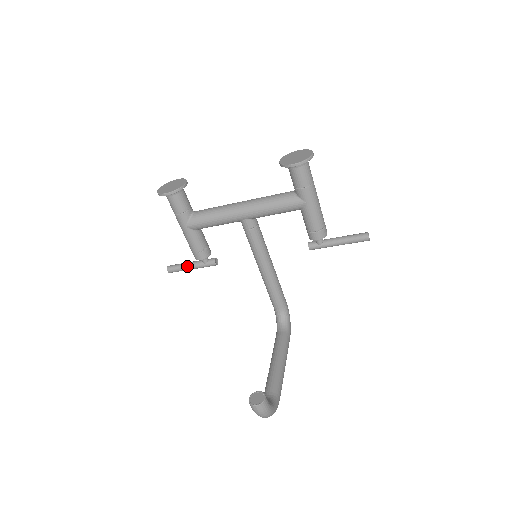
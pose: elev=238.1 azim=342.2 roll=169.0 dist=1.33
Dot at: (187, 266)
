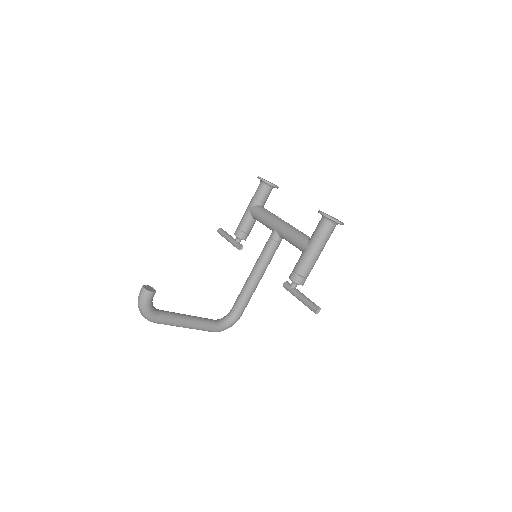
Dot at: (227, 235)
